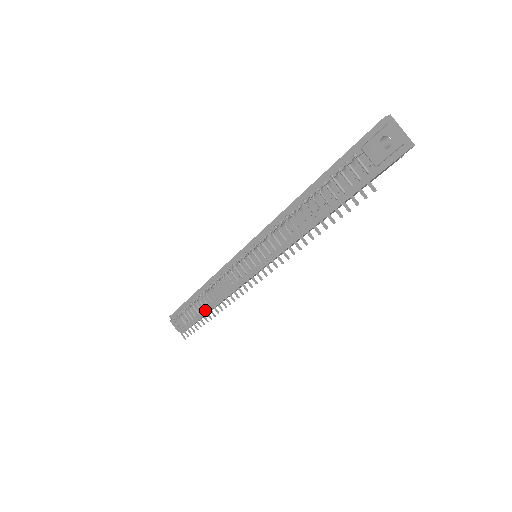
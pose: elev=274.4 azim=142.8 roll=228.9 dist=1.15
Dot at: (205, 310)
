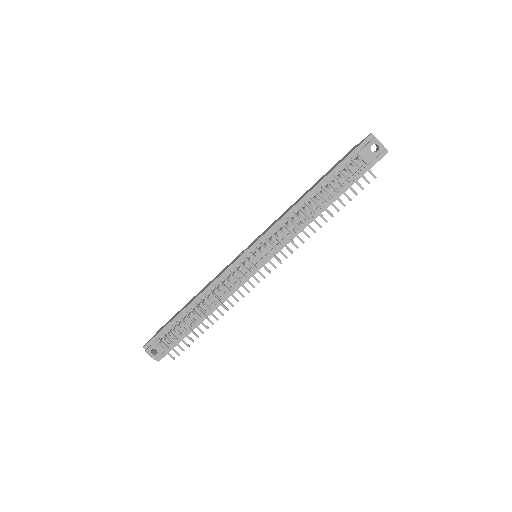
Dot at: (207, 317)
